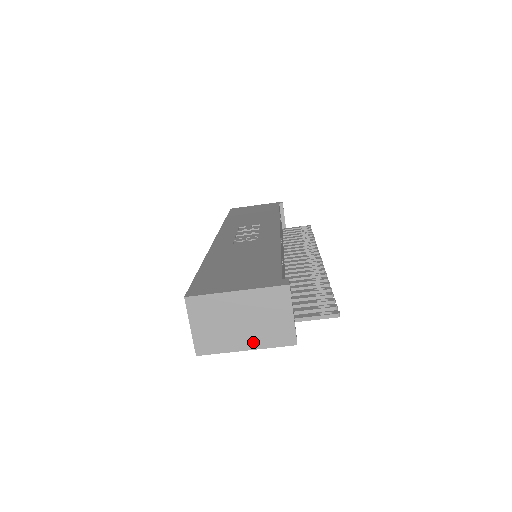
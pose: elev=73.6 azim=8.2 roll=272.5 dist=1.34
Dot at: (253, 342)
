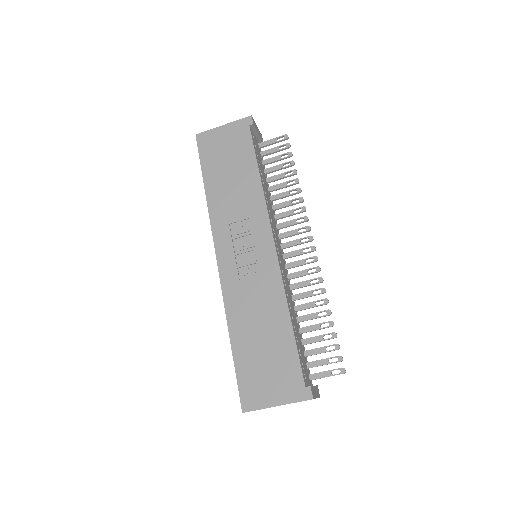
Dot at: occluded
